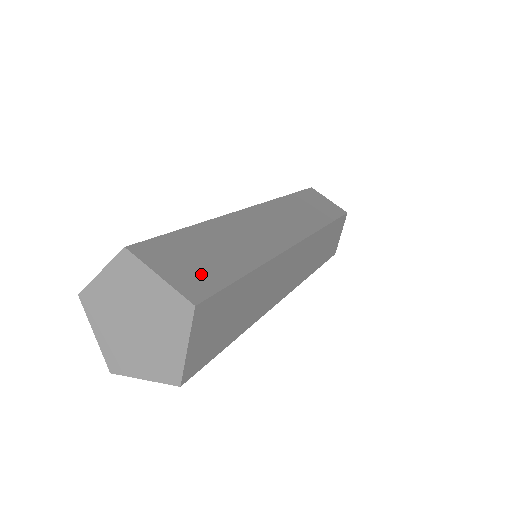
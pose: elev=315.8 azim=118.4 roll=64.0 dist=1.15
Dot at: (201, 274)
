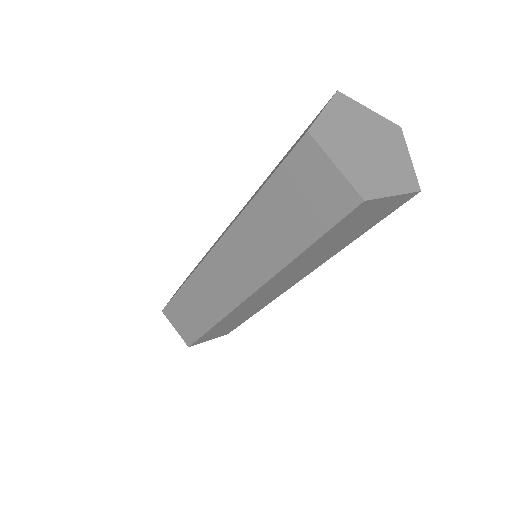
Dot at: occluded
